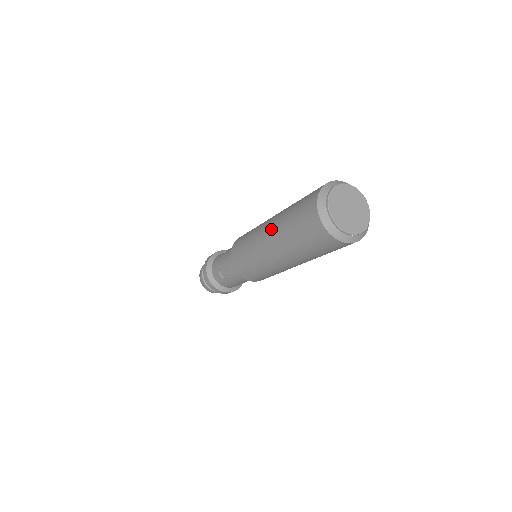
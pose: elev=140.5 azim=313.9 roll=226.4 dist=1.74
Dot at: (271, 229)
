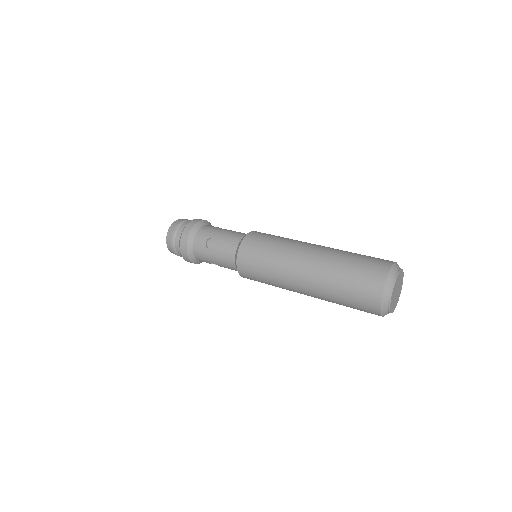
Dot at: (310, 290)
